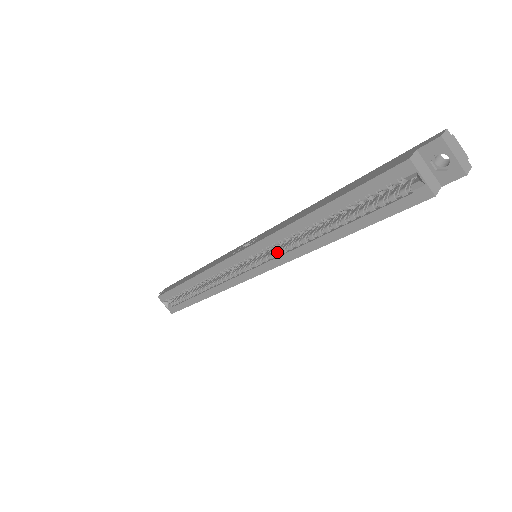
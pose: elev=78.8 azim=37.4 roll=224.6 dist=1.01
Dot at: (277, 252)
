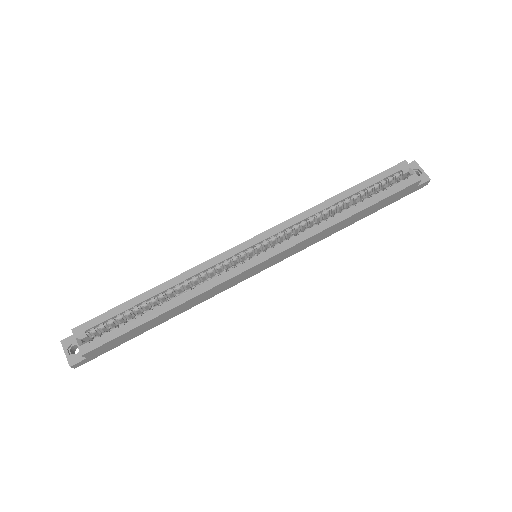
Dot at: (292, 235)
